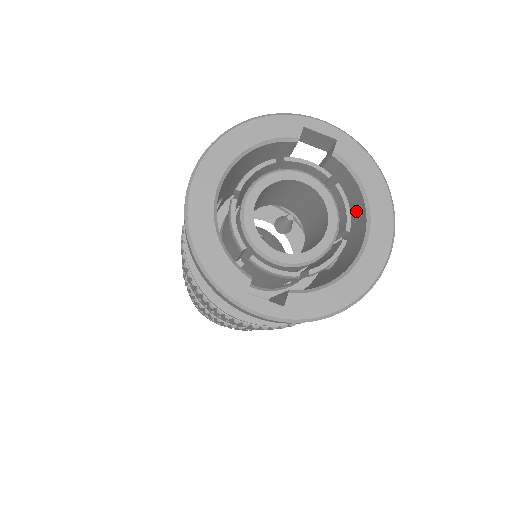
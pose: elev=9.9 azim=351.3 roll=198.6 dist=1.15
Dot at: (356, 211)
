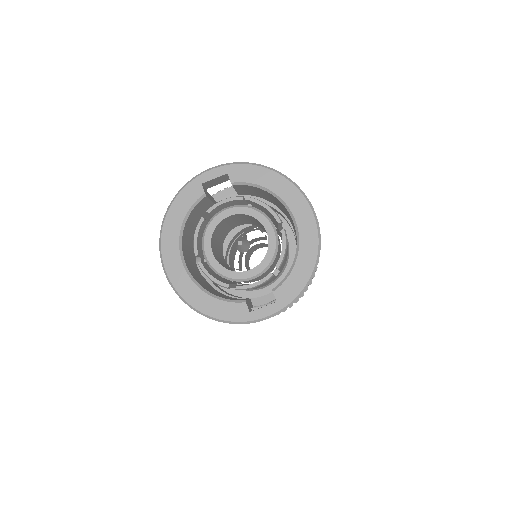
Dot at: (277, 202)
